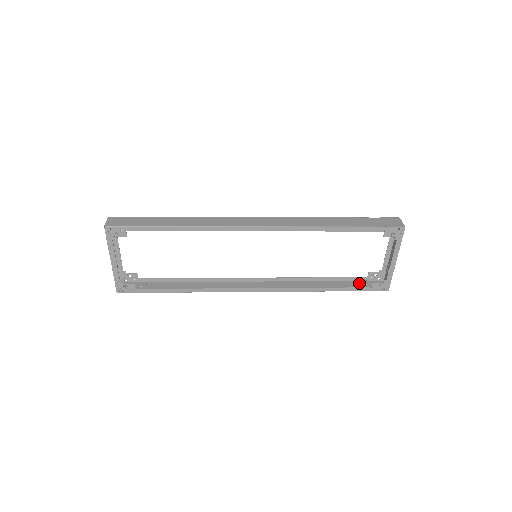
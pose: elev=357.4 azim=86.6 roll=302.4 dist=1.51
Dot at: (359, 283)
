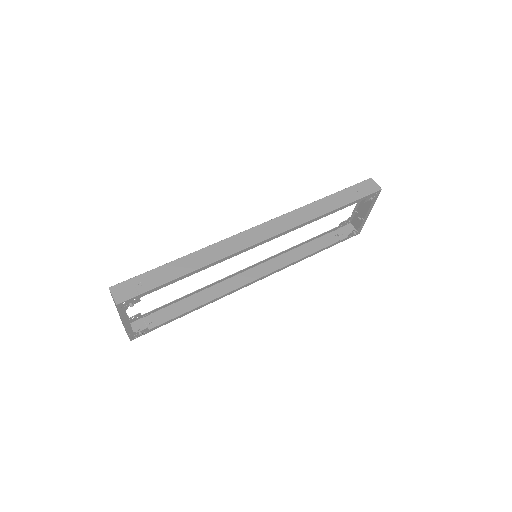
Dot at: (334, 234)
